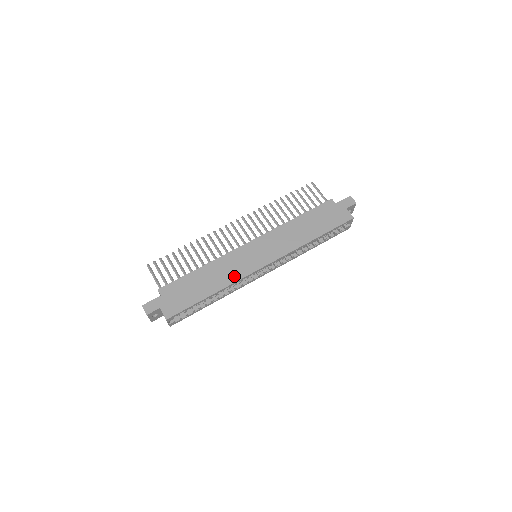
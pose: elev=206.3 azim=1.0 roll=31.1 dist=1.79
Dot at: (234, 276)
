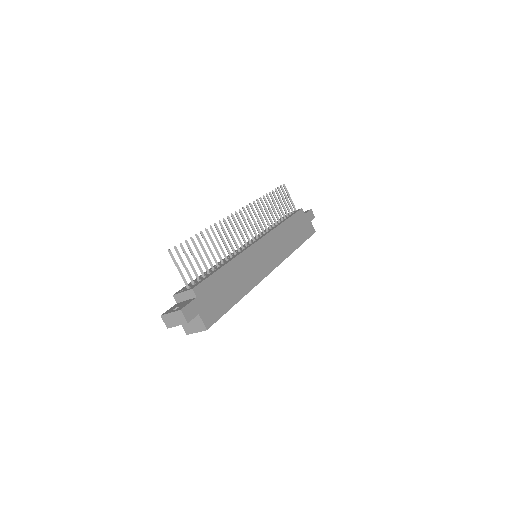
Dot at: (253, 279)
